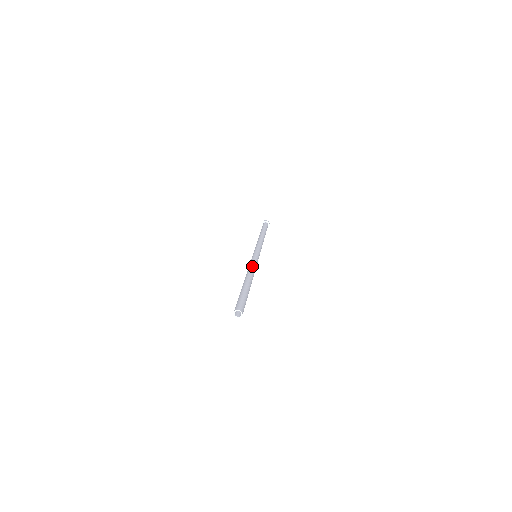
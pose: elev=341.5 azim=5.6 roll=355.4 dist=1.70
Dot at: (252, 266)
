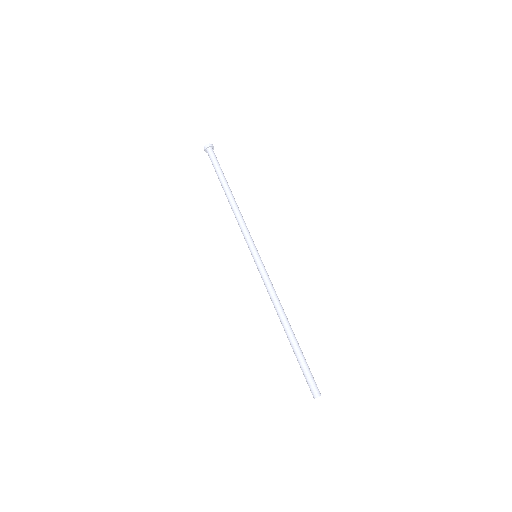
Dot at: (274, 293)
